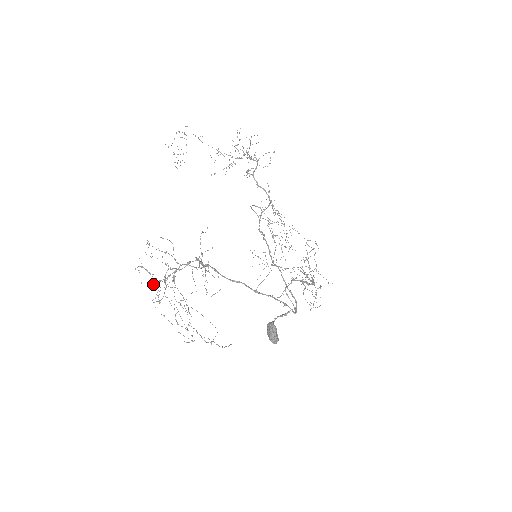
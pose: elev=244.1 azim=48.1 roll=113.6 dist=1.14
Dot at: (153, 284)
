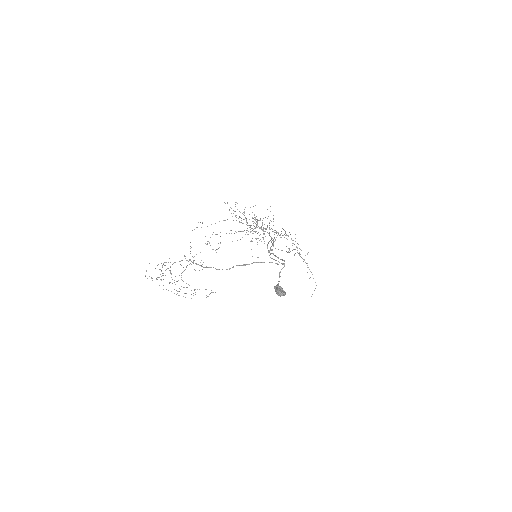
Dot at: occluded
